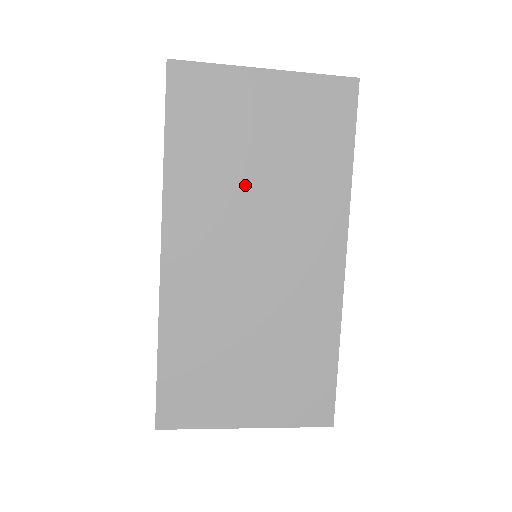
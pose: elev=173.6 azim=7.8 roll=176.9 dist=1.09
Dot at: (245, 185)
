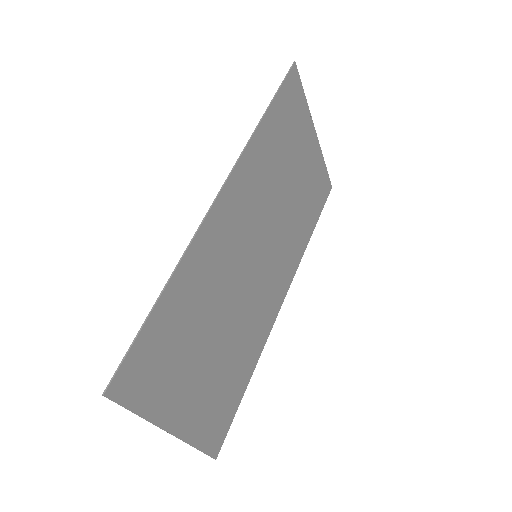
Dot at: (278, 194)
